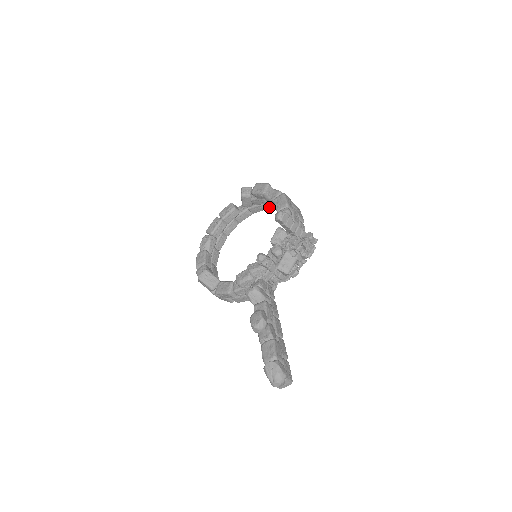
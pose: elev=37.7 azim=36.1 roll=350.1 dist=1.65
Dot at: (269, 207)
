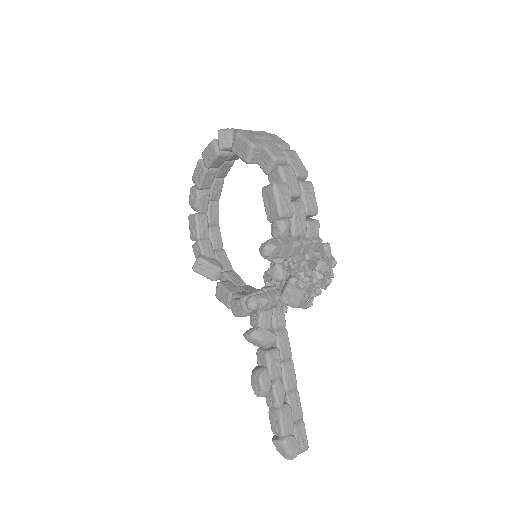
Dot at: occluded
